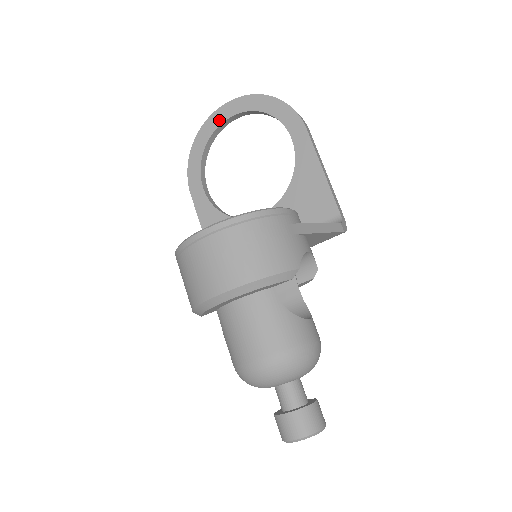
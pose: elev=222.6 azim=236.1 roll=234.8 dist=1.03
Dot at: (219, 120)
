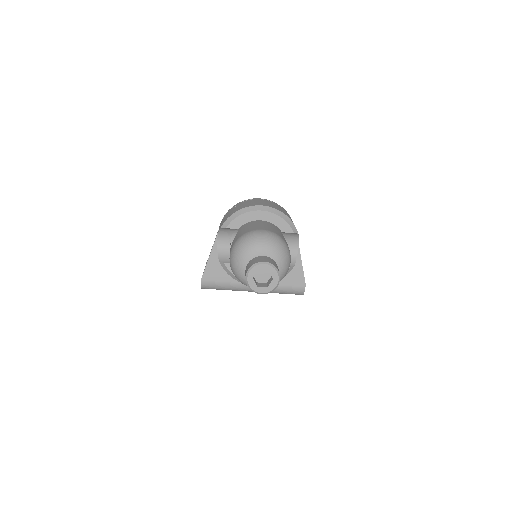
Dot at: occluded
